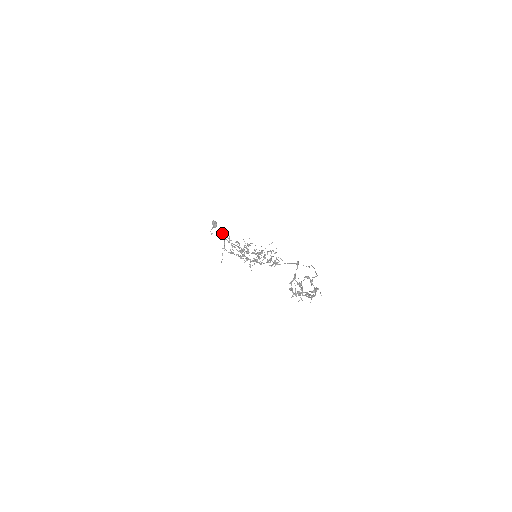
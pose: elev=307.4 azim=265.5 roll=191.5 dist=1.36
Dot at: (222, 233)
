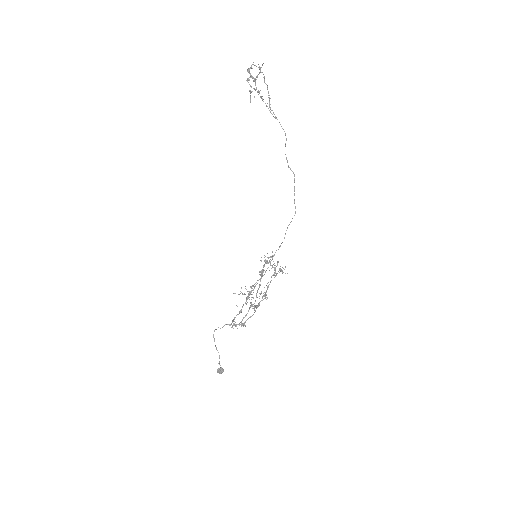
Dot at: occluded
